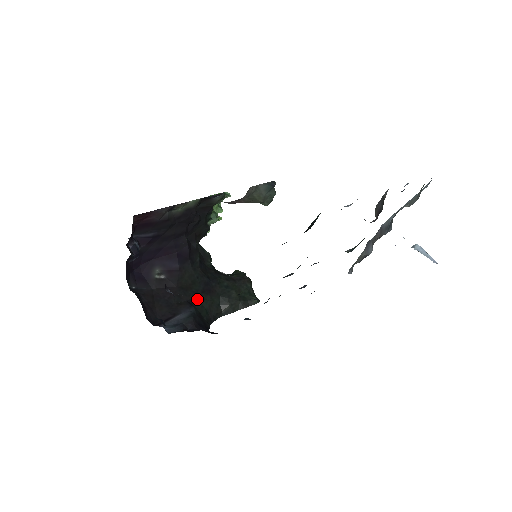
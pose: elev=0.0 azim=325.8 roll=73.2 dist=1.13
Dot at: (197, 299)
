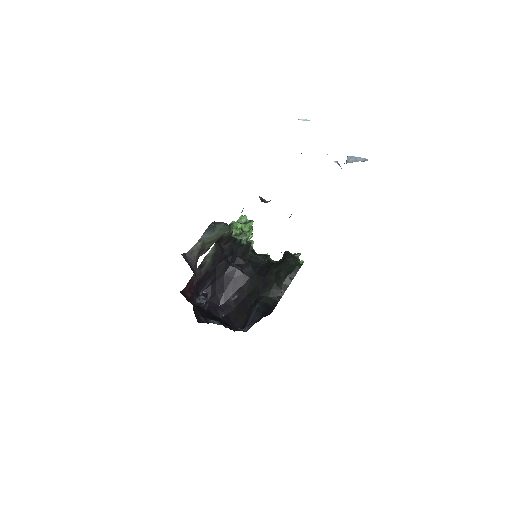
Dot at: (261, 295)
